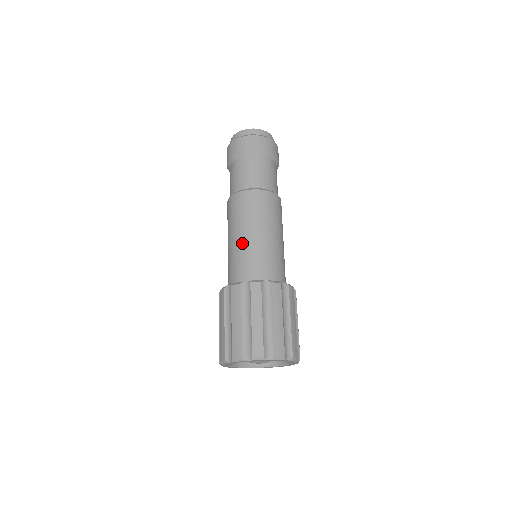
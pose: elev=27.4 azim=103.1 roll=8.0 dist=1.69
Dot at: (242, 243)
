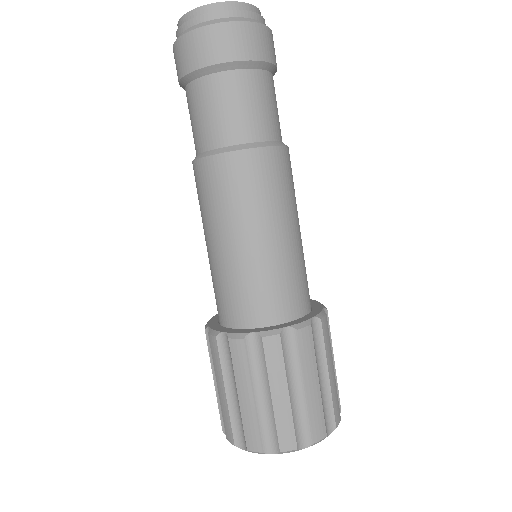
Dot at: (235, 257)
